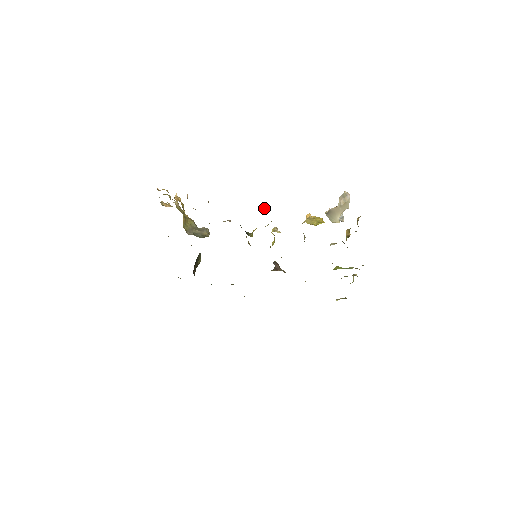
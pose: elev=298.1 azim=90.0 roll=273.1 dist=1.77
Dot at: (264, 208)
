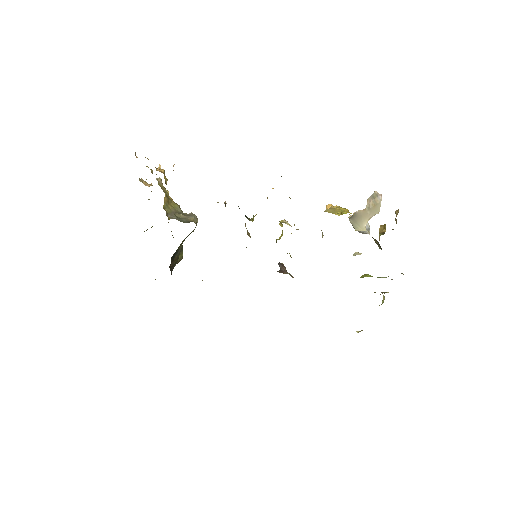
Dot at: (272, 188)
